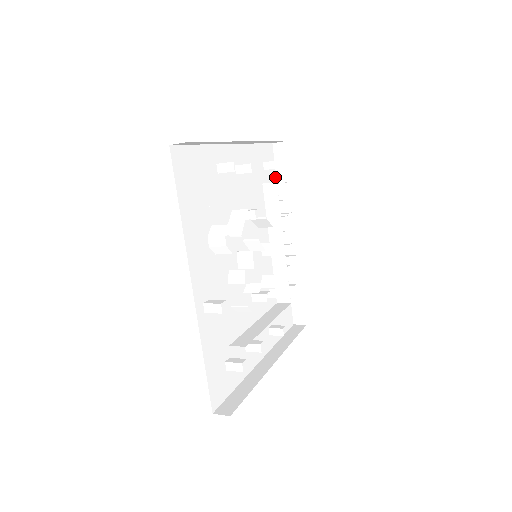
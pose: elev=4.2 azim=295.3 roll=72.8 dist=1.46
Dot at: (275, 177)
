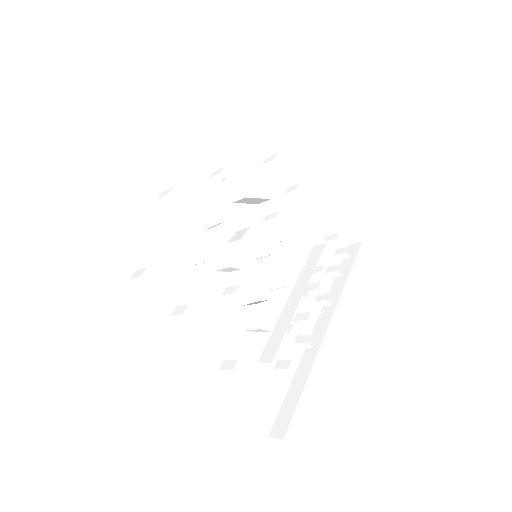
Dot at: occluded
